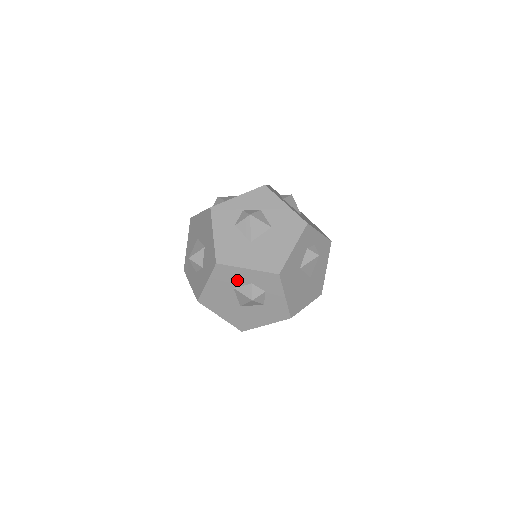
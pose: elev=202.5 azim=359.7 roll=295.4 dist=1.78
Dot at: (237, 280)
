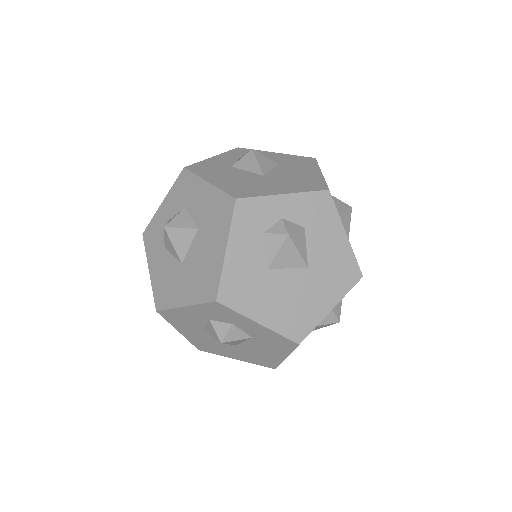
Dot at: (194, 321)
